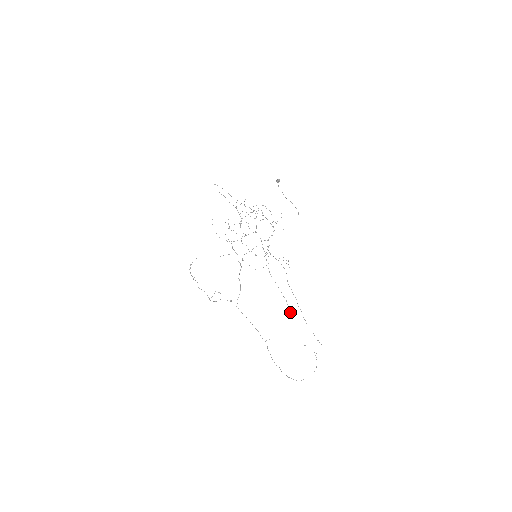
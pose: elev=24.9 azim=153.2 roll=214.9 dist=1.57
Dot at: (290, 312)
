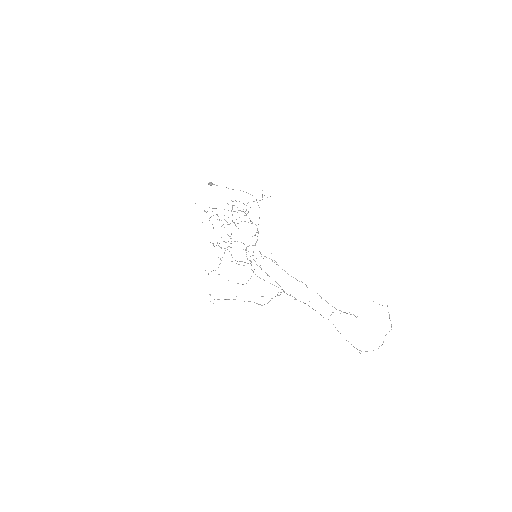
Dot at: (304, 303)
